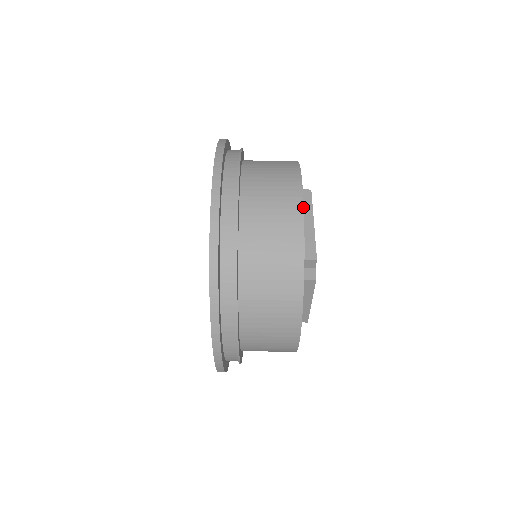
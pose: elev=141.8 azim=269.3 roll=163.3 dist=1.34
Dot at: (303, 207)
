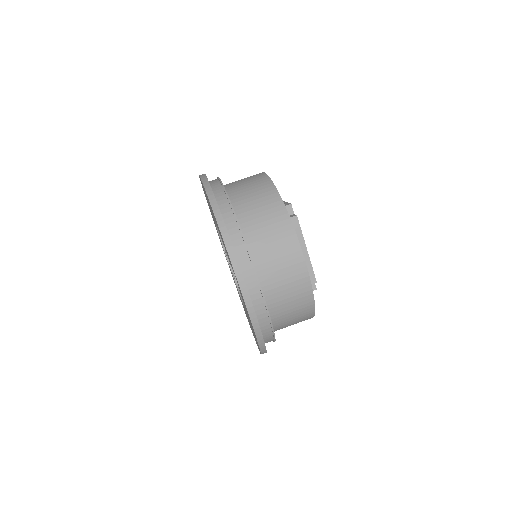
Dot at: occluded
